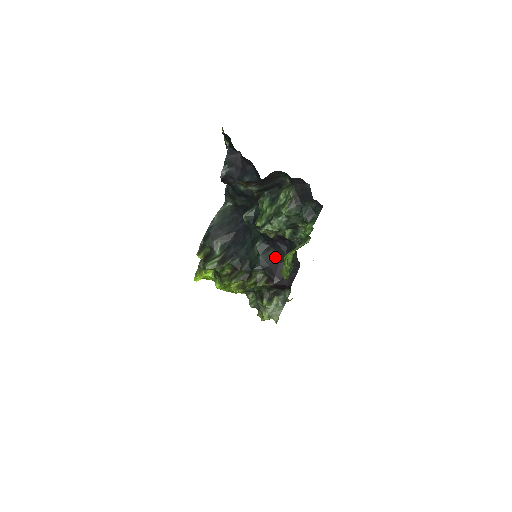
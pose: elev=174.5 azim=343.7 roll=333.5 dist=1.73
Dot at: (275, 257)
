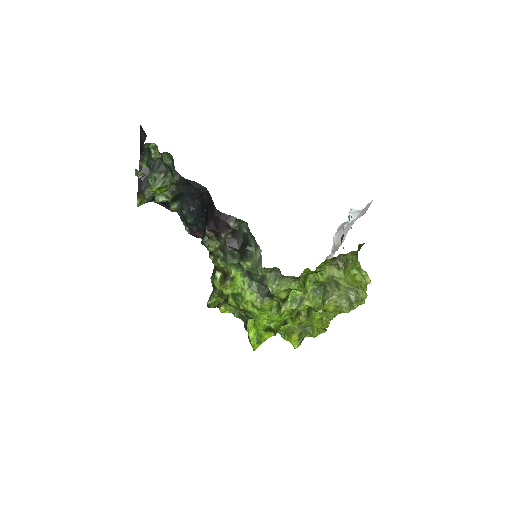
Dot at: occluded
